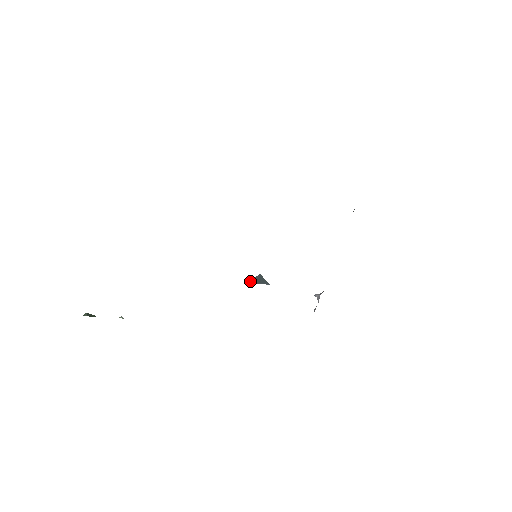
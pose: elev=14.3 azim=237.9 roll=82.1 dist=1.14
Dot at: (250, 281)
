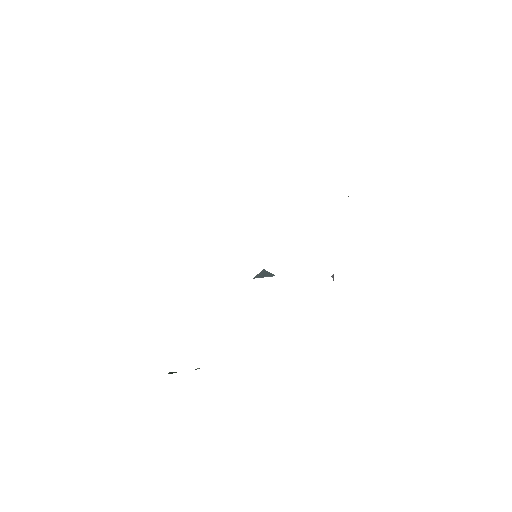
Dot at: (255, 277)
